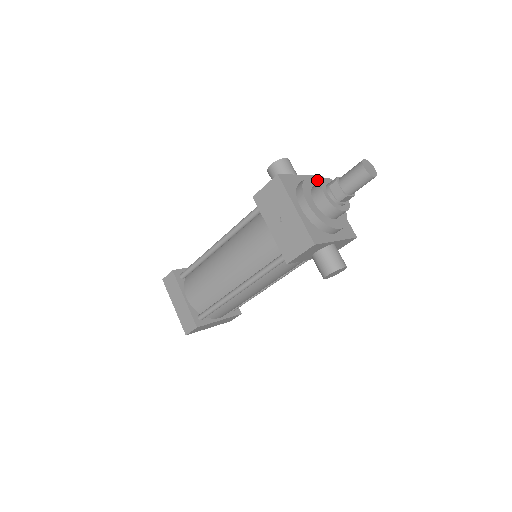
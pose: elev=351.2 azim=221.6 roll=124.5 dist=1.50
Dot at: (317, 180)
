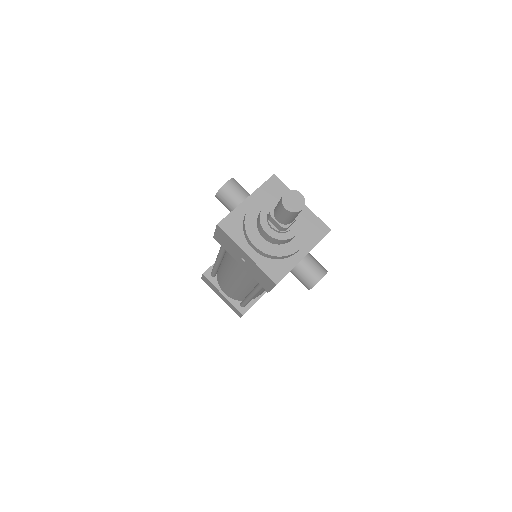
Dot at: (262, 200)
